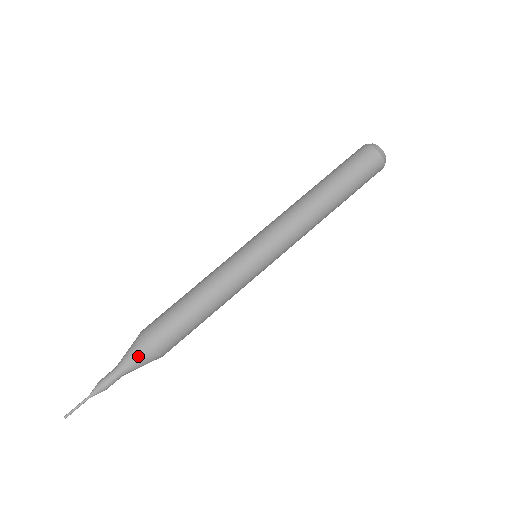
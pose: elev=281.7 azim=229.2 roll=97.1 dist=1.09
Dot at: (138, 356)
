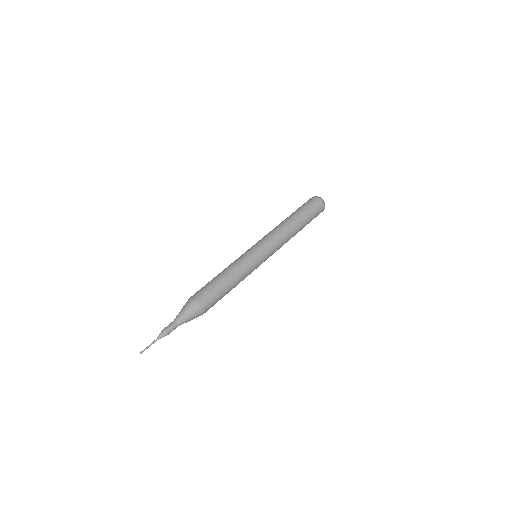
Dot at: (191, 313)
